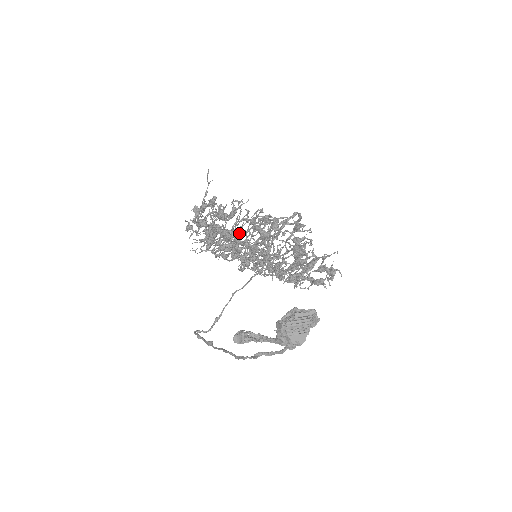
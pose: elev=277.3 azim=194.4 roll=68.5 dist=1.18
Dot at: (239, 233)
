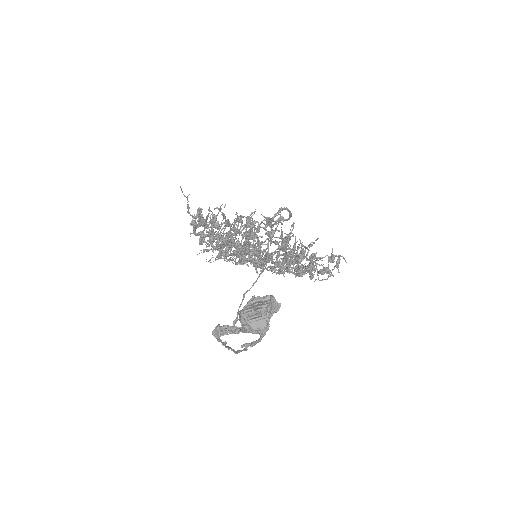
Dot at: (235, 237)
